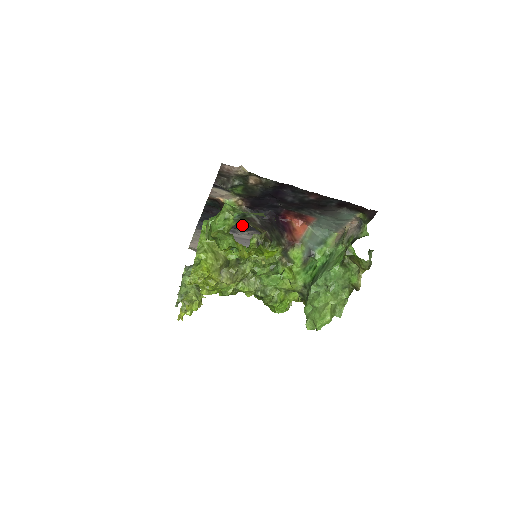
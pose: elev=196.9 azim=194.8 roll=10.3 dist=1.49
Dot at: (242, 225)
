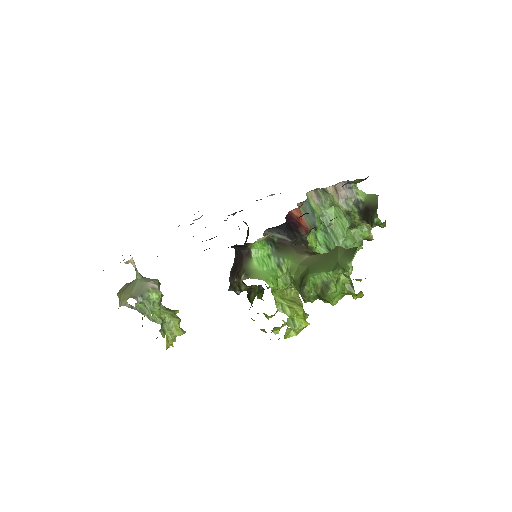
Dot at: occluded
